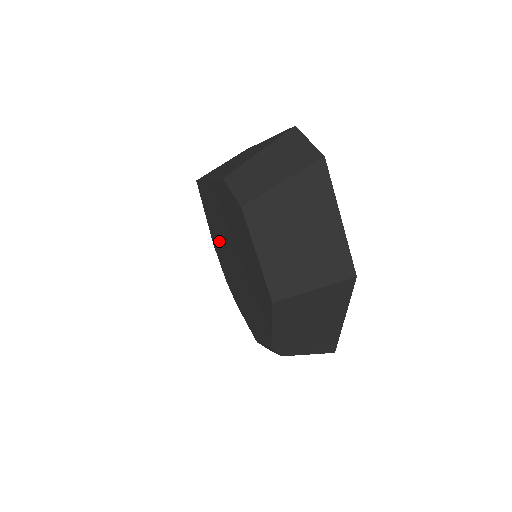
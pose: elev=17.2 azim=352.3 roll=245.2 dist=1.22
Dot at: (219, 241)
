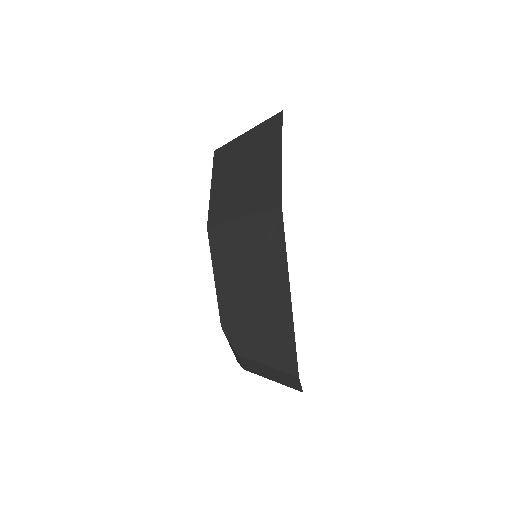
Dot at: occluded
